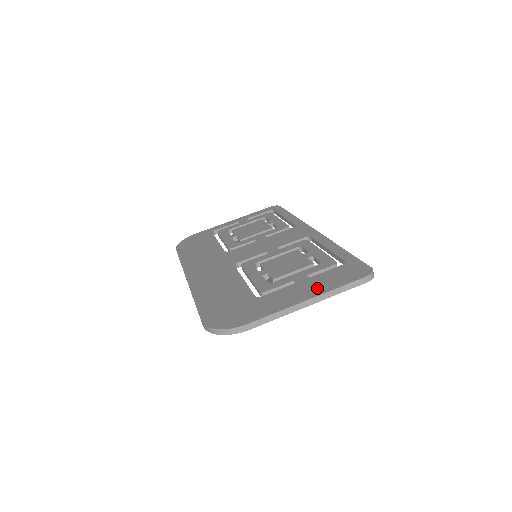
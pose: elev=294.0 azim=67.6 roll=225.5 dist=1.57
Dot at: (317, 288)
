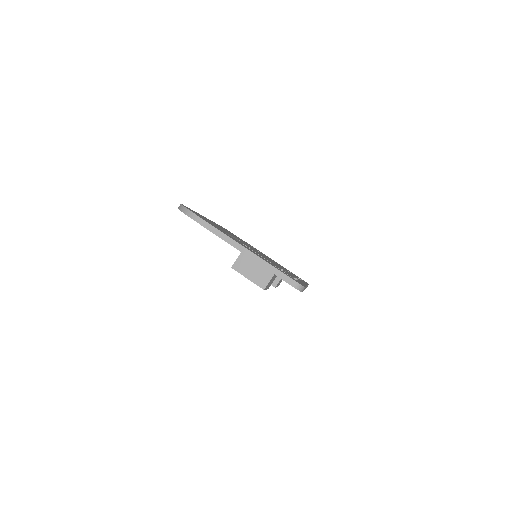
Dot at: occluded
